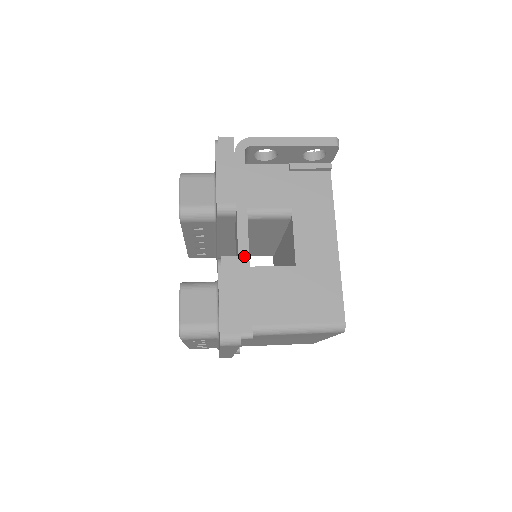
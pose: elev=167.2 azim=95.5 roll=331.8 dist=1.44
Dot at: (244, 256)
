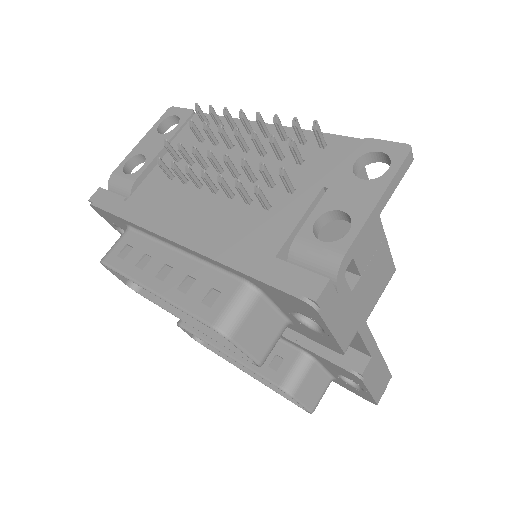
Dot at: (375, 351)
